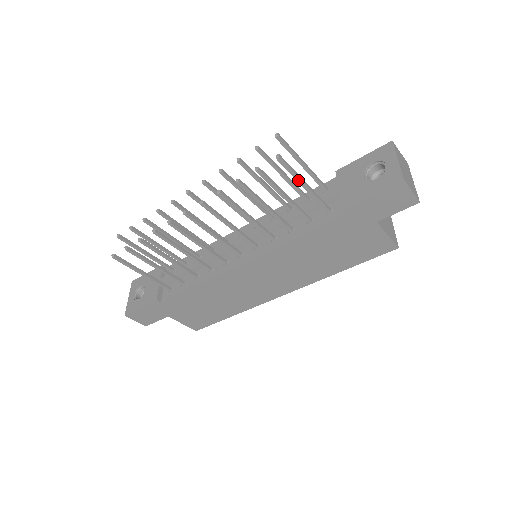
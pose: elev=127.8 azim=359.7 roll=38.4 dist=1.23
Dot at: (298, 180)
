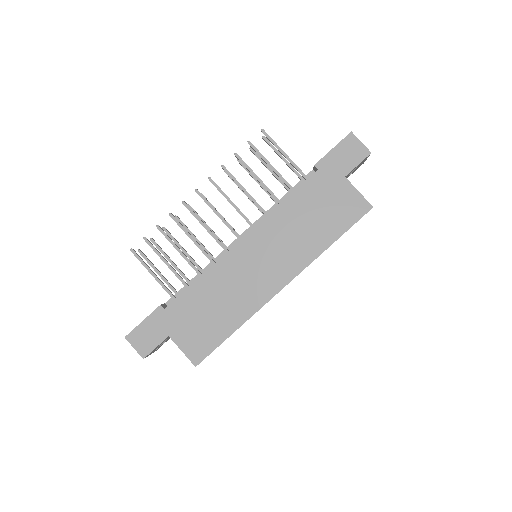
Dot at: (279, 149)
